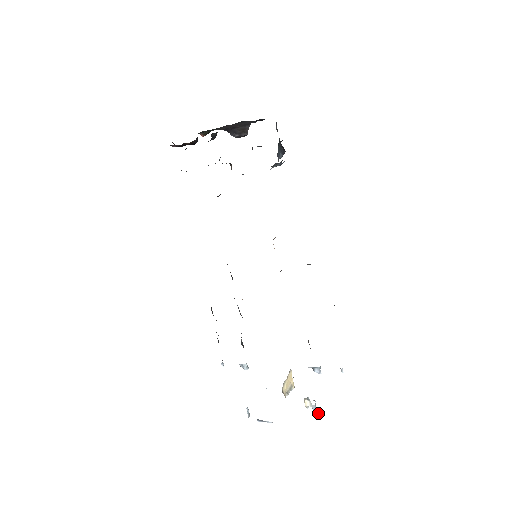
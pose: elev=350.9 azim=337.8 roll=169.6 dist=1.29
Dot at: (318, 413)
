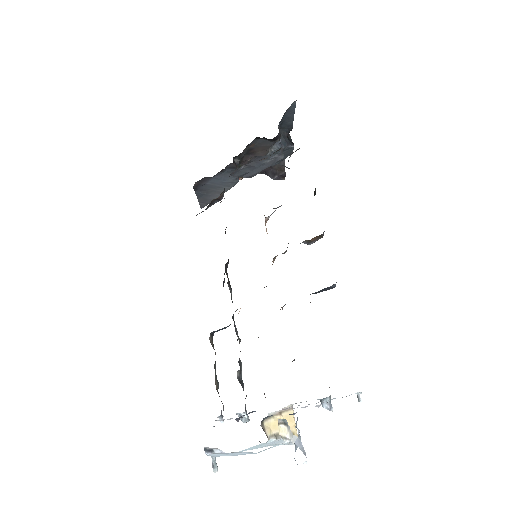
Dot at: (305, 454)
